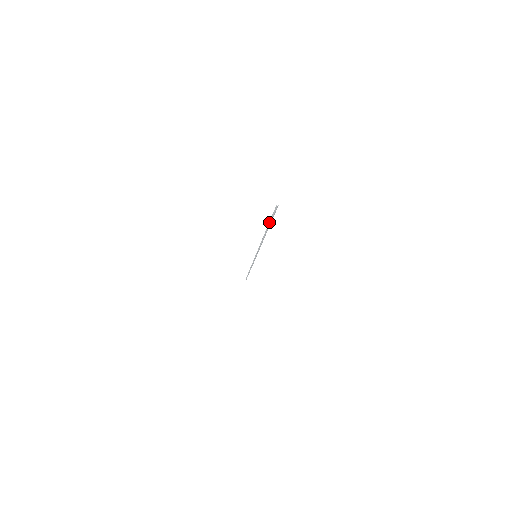
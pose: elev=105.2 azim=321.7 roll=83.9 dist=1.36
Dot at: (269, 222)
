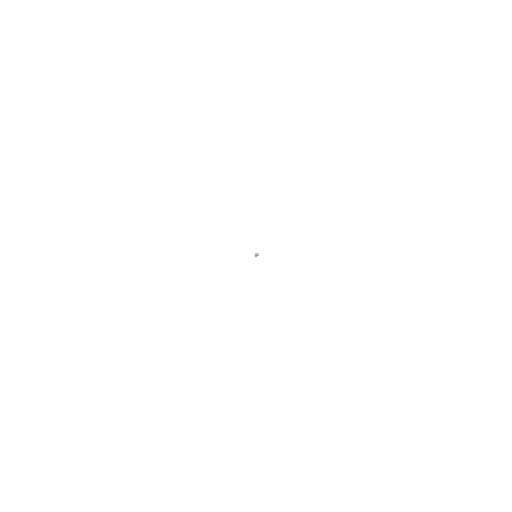
Dot at: occluded
